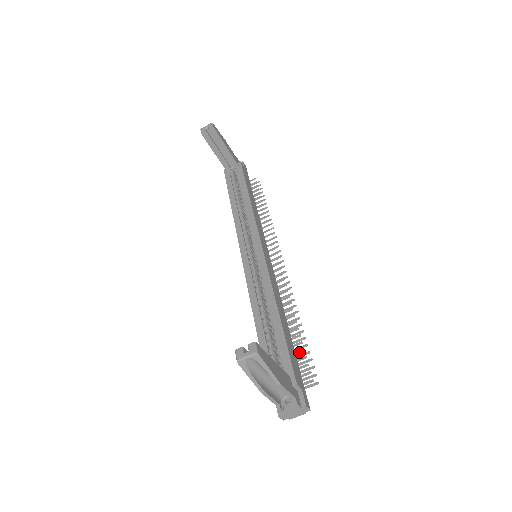
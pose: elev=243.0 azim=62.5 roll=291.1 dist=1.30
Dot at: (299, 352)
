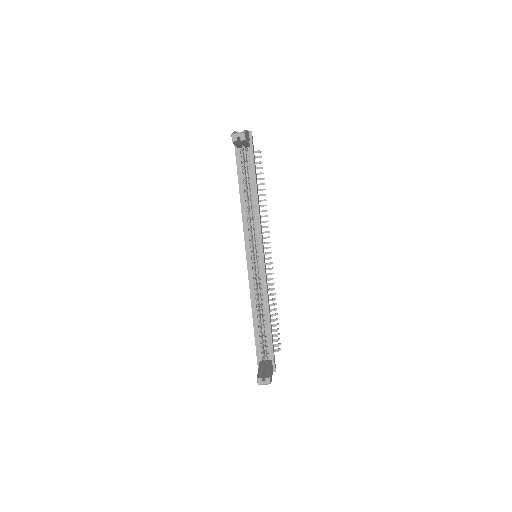
Dot at: occluded
